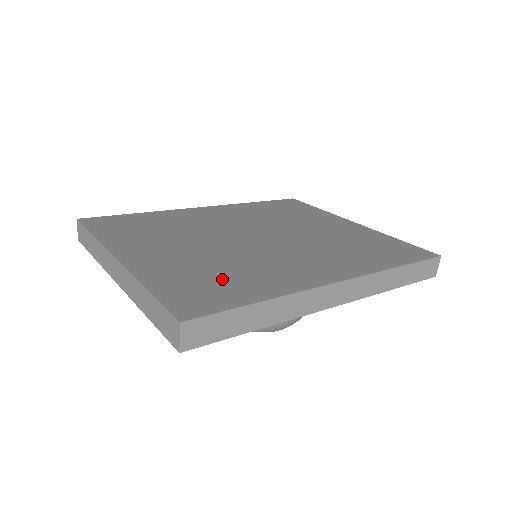
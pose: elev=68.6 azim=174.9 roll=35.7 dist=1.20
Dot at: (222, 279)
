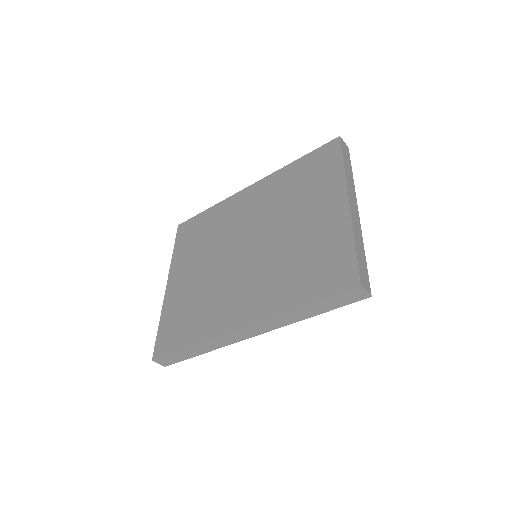
Dot at: (189, 316)
